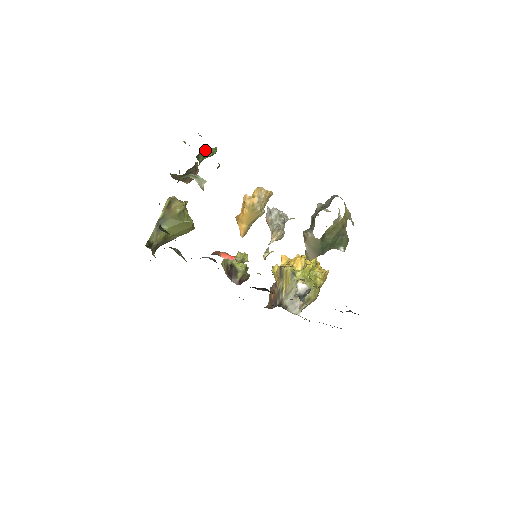
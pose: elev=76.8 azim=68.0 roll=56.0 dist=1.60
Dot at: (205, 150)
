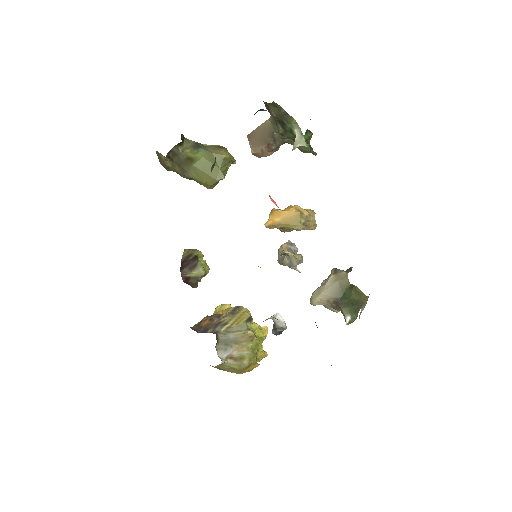
Dot at: (309, 139)
